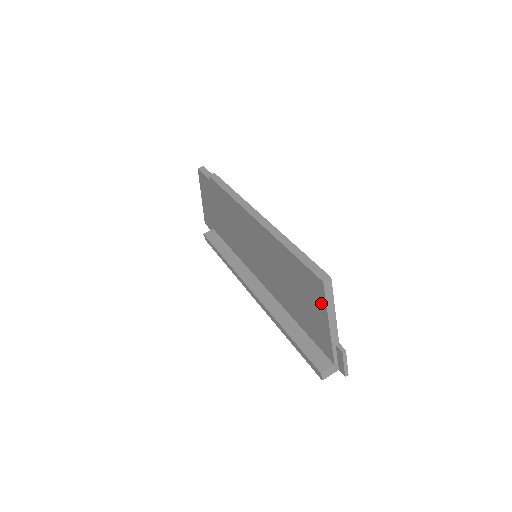
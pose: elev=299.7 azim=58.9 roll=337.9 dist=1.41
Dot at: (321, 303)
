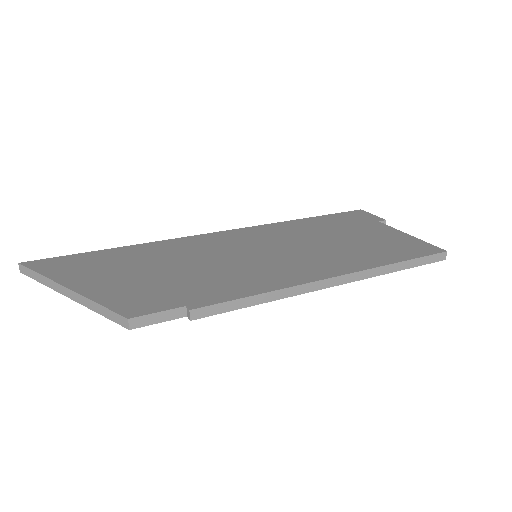
Dot at: occluded
